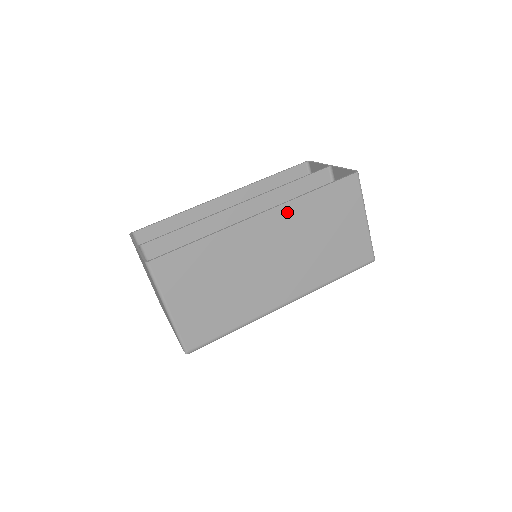
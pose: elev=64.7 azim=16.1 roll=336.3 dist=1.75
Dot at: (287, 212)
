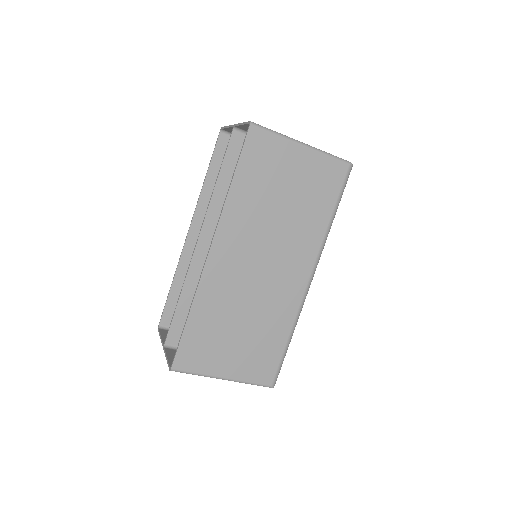
Dot at: (229, 224)
